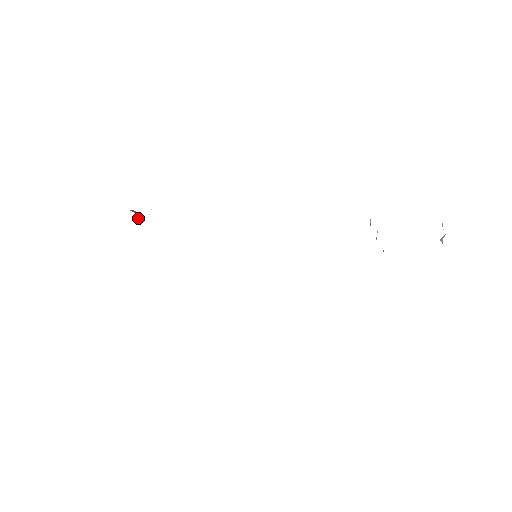
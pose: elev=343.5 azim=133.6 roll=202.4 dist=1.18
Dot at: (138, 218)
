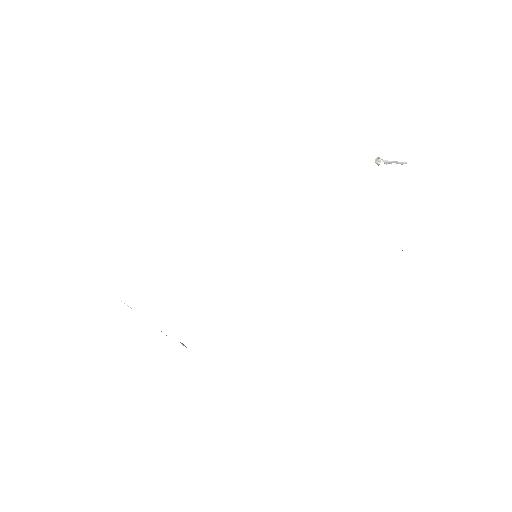
Dot at: occluded
